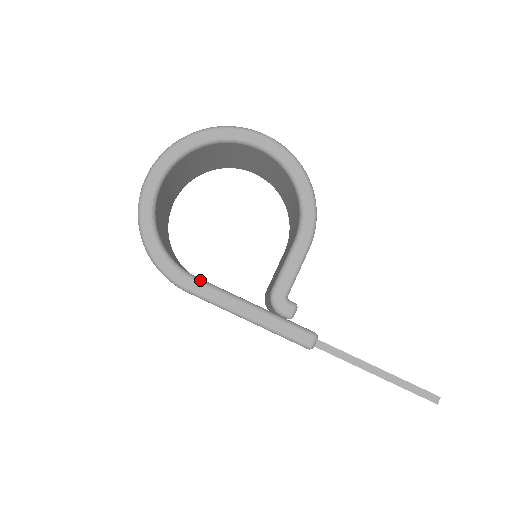
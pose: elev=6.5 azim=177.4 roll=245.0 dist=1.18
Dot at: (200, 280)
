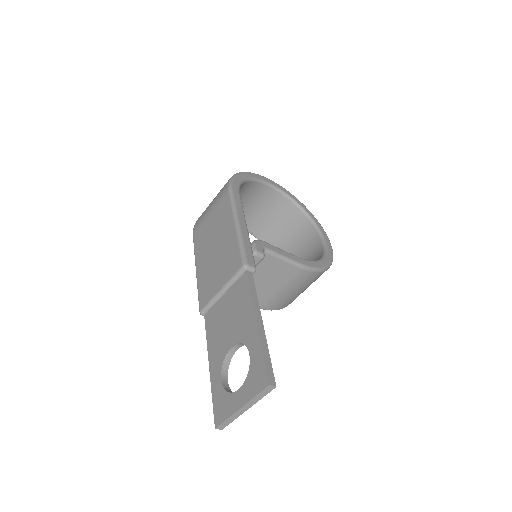
Dot at: occluded
